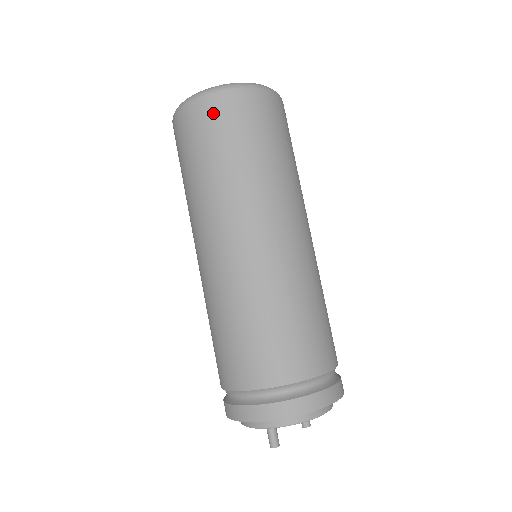
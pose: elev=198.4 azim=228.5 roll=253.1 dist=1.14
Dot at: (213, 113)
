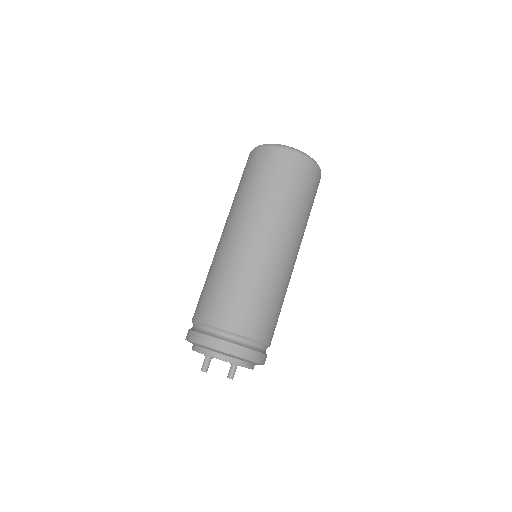
Dot at: (273, 159)
